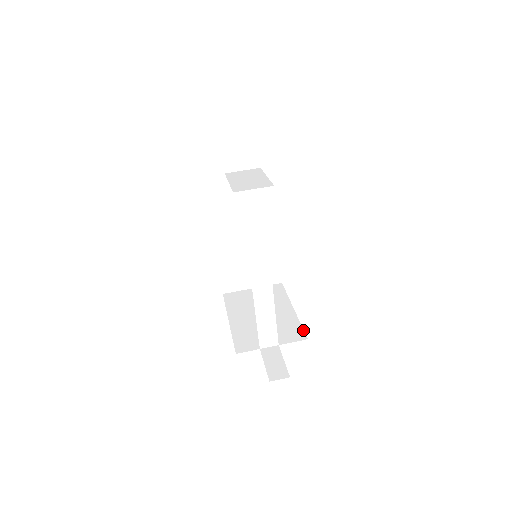
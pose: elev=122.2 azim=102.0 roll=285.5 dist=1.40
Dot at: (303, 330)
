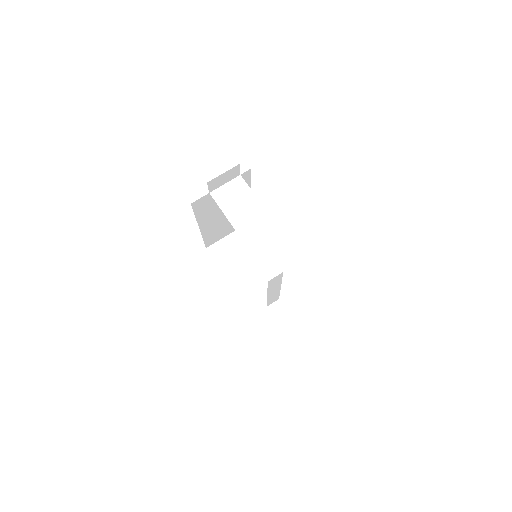
Dot at: (291, 277)
